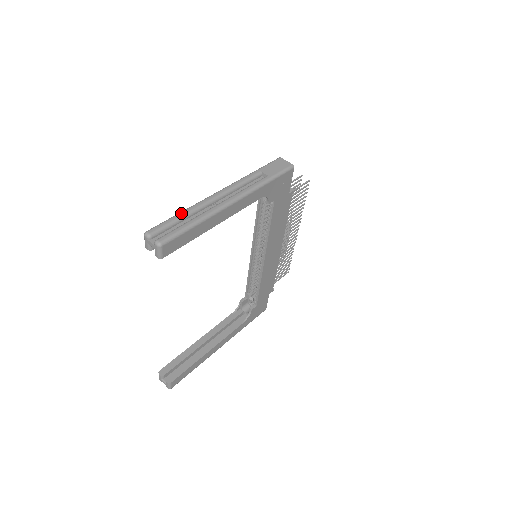
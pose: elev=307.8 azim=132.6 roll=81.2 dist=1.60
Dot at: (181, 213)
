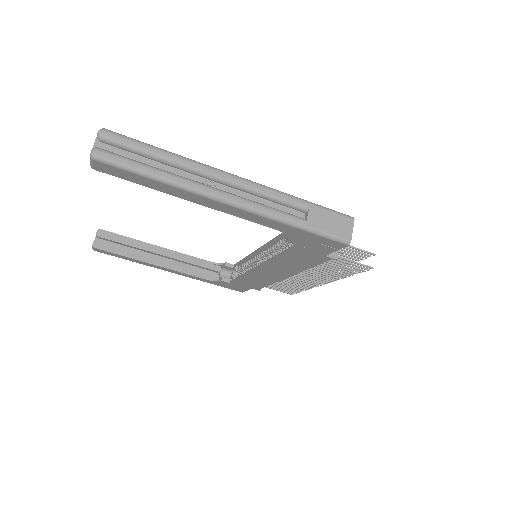
Dot at: (163, 152)
